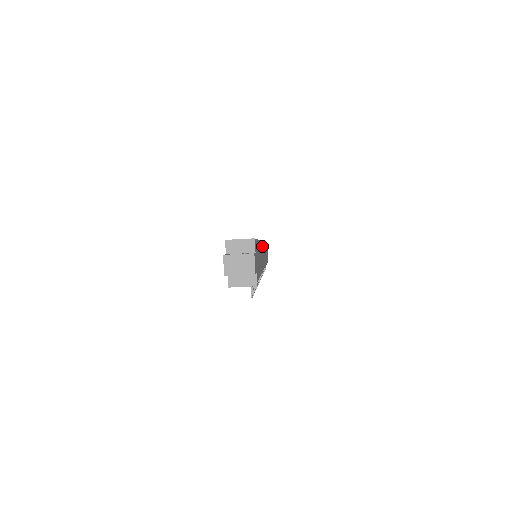
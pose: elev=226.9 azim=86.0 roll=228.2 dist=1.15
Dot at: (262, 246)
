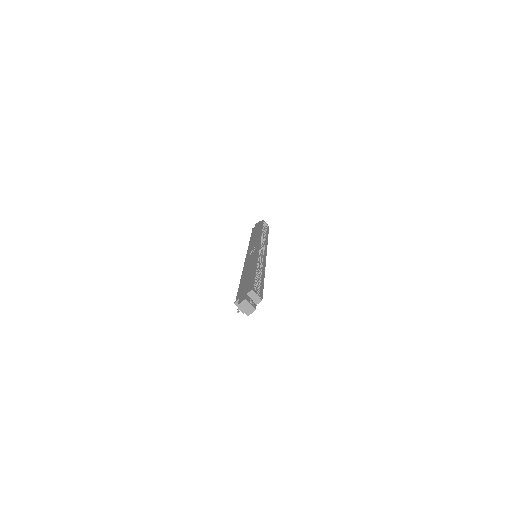
Dot at: occluded
